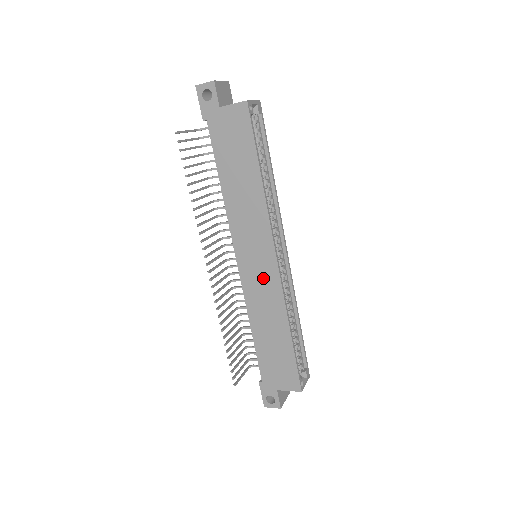
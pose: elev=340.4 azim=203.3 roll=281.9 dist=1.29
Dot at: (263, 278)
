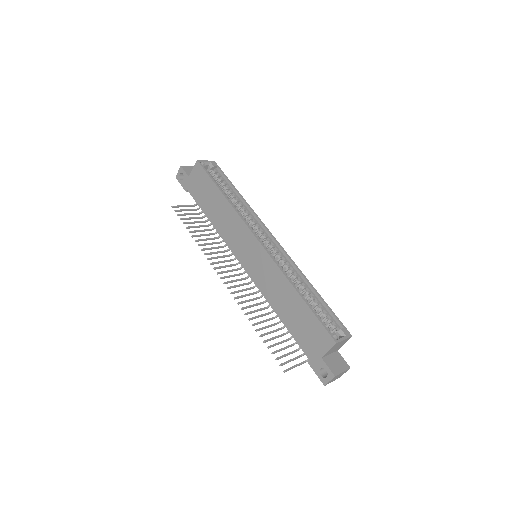
Dot at: (260, 263)
